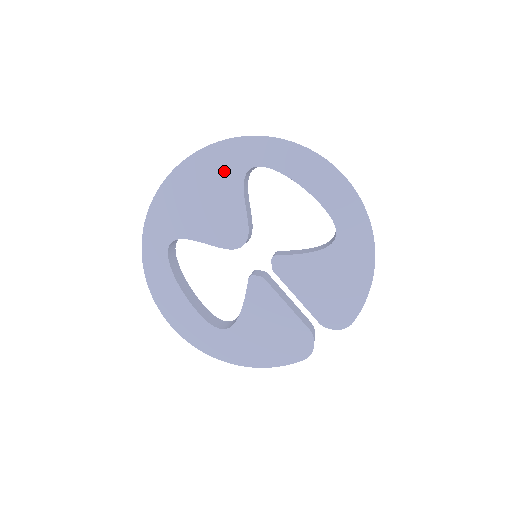
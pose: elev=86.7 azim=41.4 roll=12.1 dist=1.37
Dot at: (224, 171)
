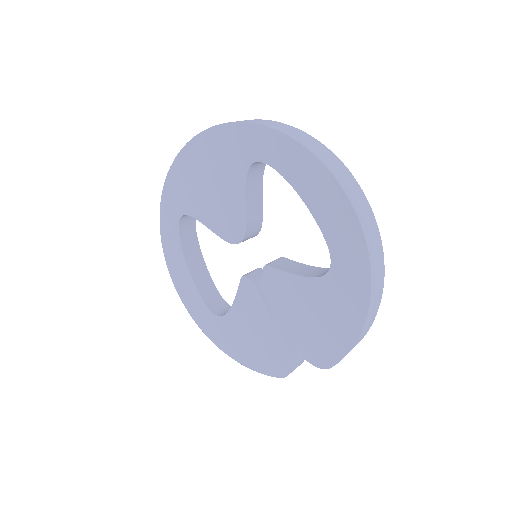
Dot at: (230, 158)
